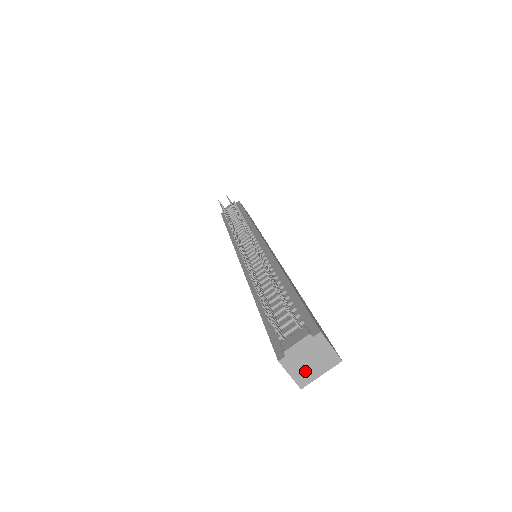
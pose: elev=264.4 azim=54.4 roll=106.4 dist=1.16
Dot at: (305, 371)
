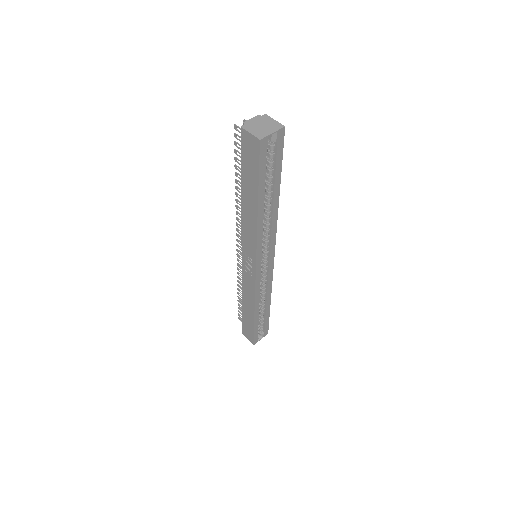
Dot at: (260, 131)
